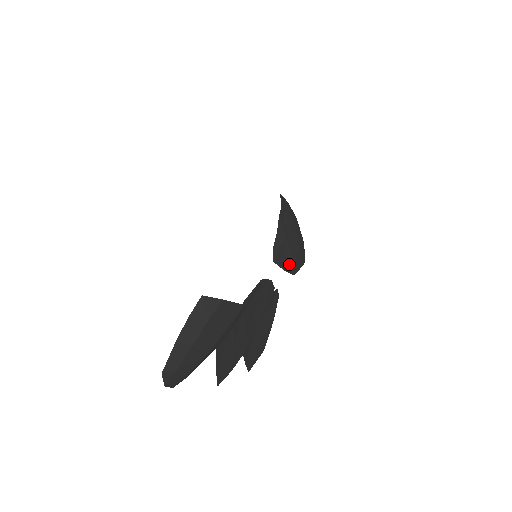
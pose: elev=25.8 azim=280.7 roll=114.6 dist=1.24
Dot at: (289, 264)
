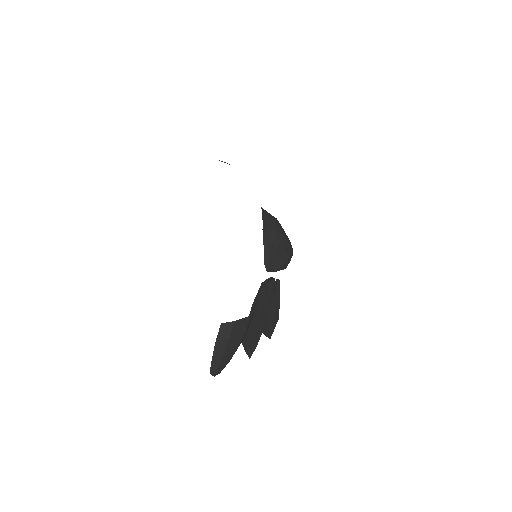
Dot at: (279, 266)
